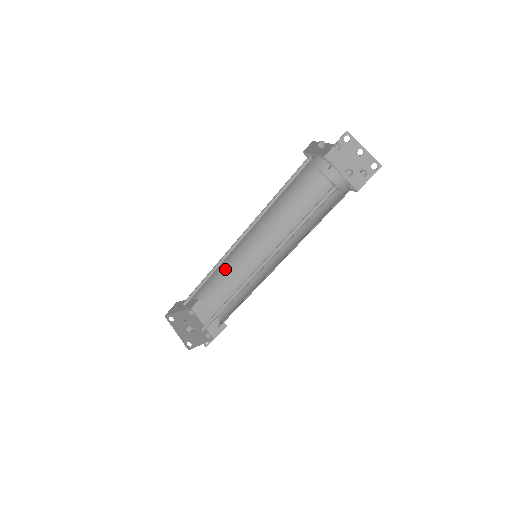
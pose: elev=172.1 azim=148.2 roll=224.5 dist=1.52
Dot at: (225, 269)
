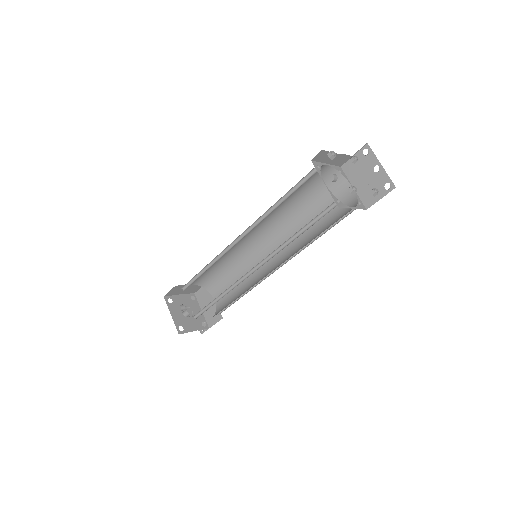
Dot at: (228, 262)
